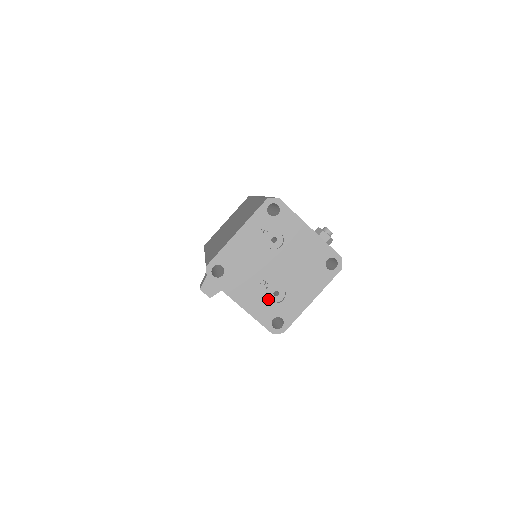
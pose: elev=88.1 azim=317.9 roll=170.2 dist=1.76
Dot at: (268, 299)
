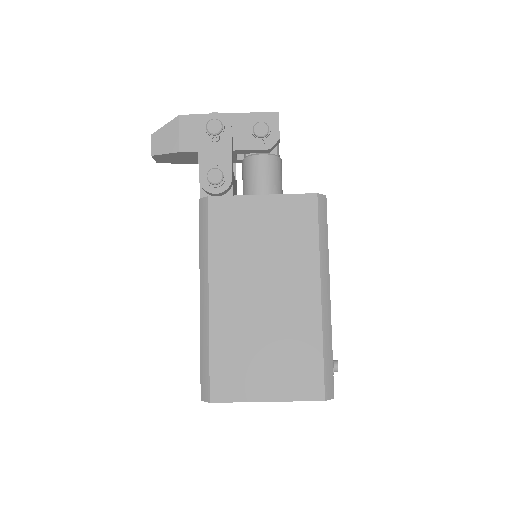
Dot at: occluded
